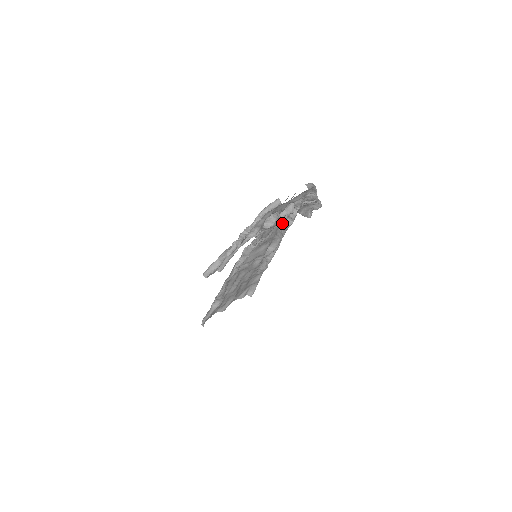
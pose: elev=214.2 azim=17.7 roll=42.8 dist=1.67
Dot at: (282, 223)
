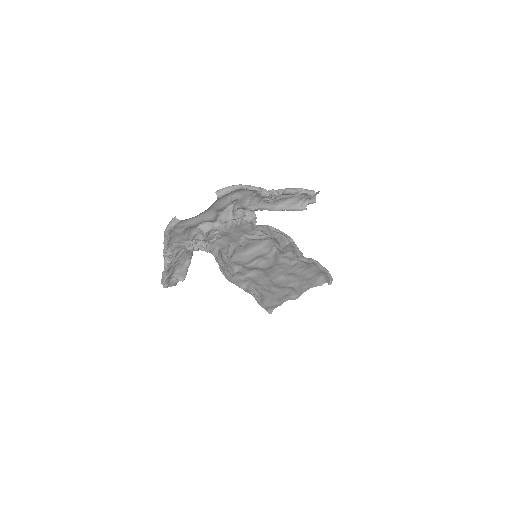
Dot at: (250, 225)
